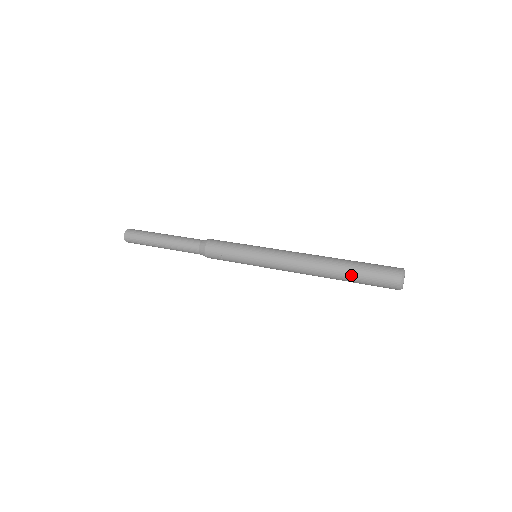
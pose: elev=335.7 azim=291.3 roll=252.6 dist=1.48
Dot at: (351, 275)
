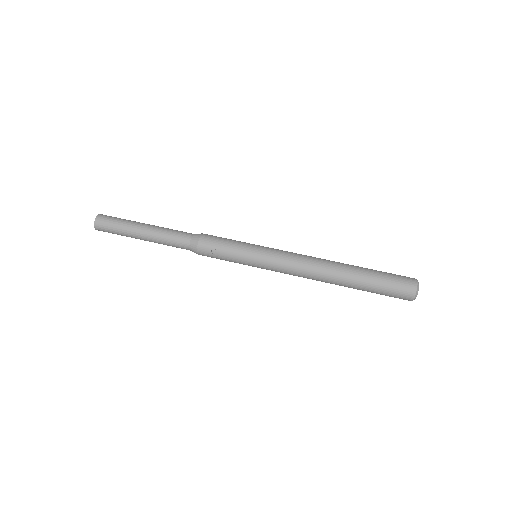
Dot at: (365, 279)
